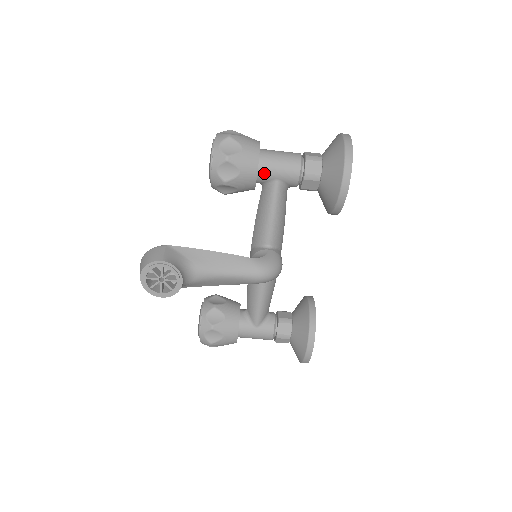
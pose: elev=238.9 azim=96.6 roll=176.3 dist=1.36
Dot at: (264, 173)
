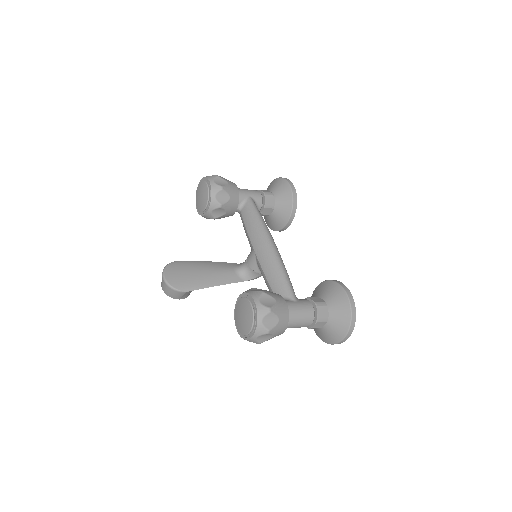
Dot at: occluded
